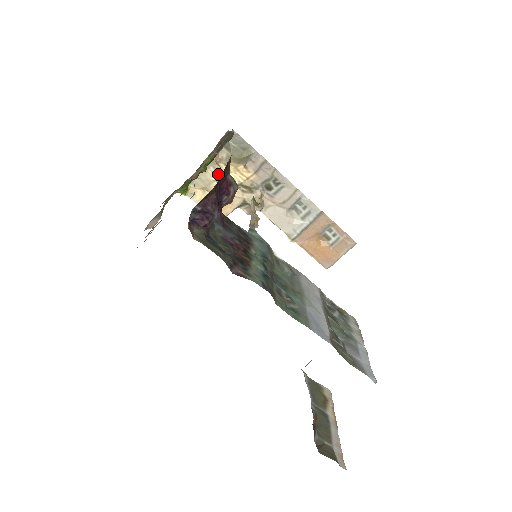
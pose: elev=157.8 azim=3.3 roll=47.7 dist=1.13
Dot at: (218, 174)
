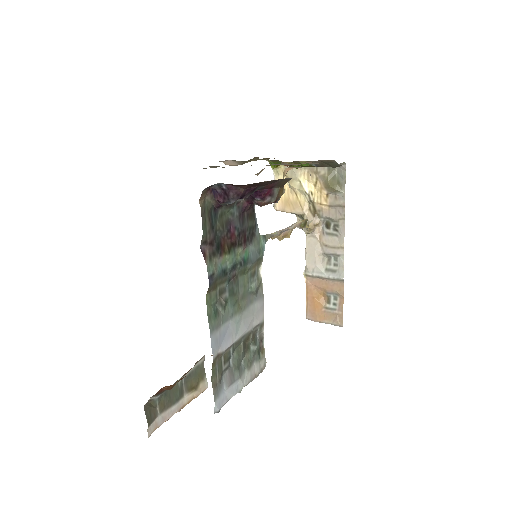
Dot at: (307, 179)
